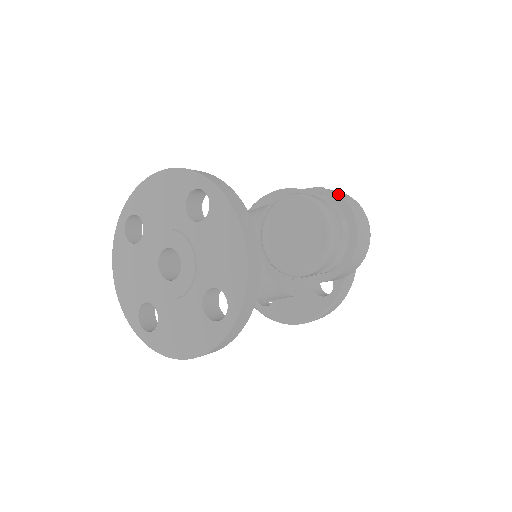
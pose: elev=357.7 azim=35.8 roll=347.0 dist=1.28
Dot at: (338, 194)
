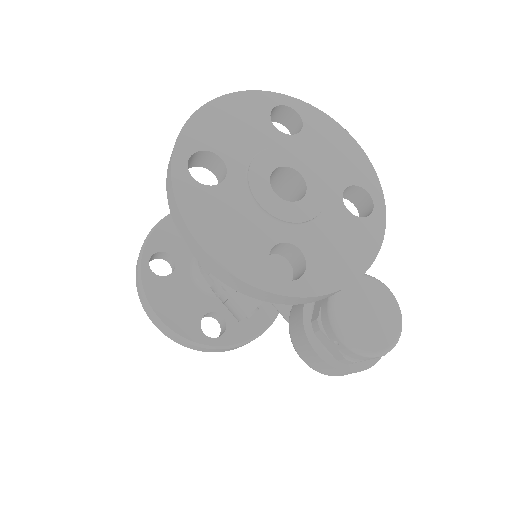
Dot at: occluded
